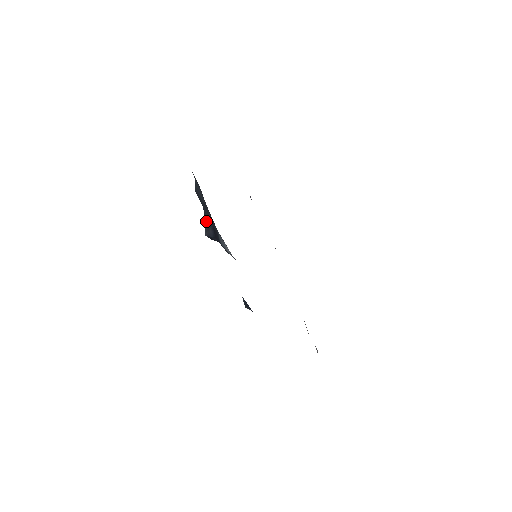
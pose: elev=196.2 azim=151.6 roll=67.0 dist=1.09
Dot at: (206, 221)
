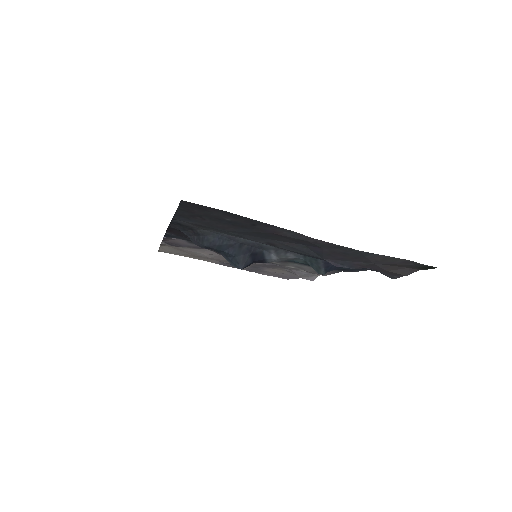
Dot at: (238, 257)
